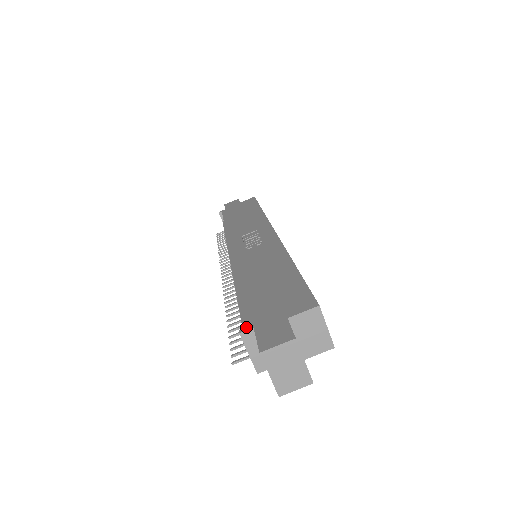
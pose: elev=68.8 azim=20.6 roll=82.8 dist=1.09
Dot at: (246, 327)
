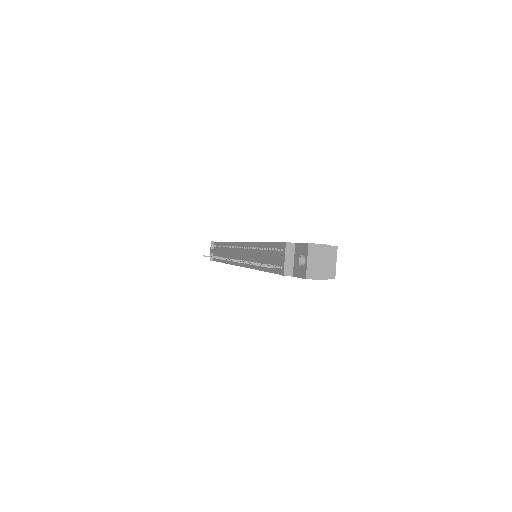
Dot at: (290, 242)
